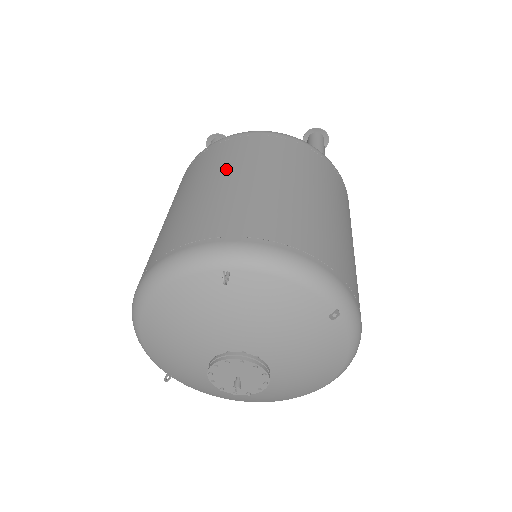
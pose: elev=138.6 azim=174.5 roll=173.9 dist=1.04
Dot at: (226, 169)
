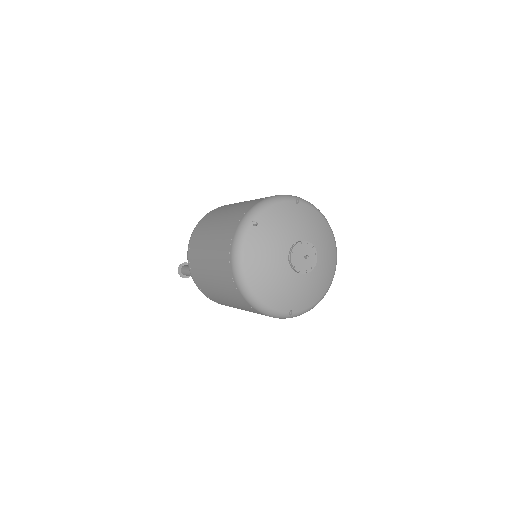
Dot at: (207, 233)
